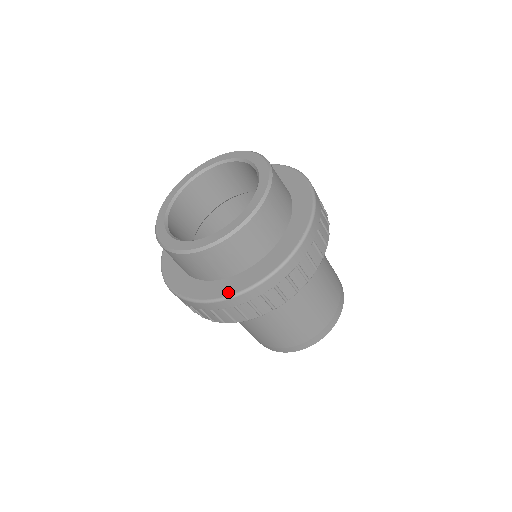
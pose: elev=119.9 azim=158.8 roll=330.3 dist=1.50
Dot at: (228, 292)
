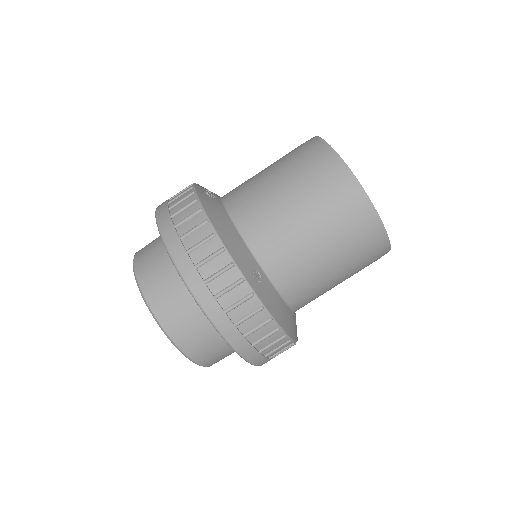
Dot at: occluded
